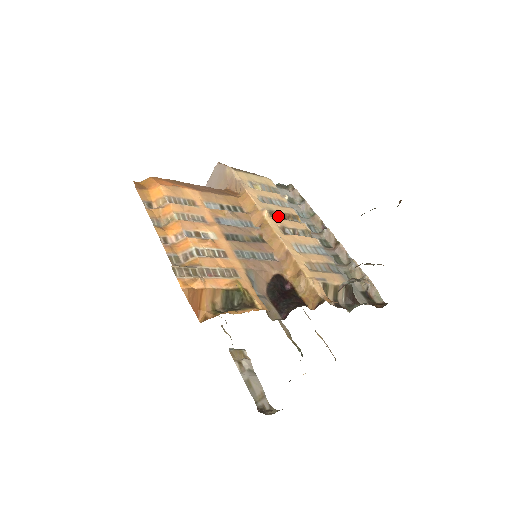
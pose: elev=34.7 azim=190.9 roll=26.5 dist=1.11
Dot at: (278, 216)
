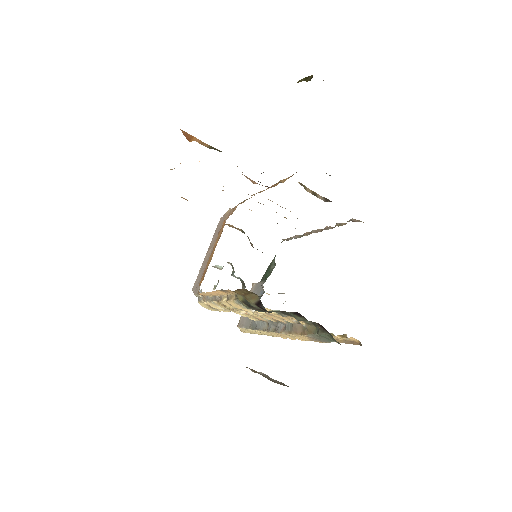
Dot at: occluded
